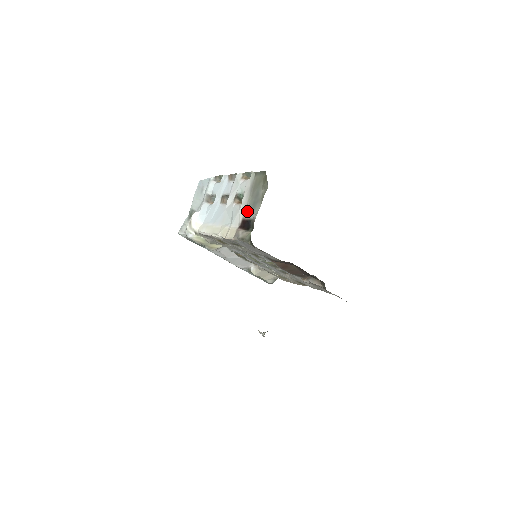
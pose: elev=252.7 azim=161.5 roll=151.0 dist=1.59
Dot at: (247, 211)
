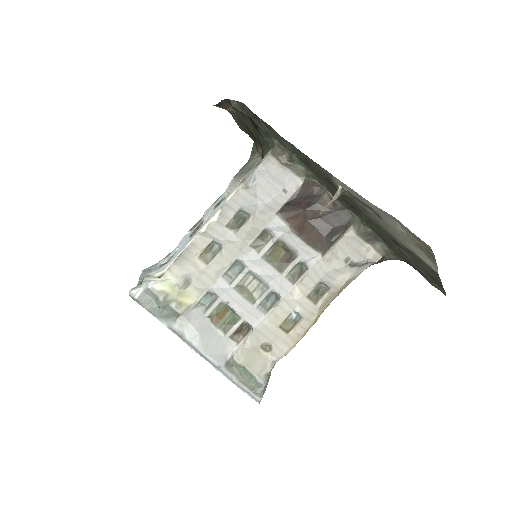
Dot at: (244, 176)
